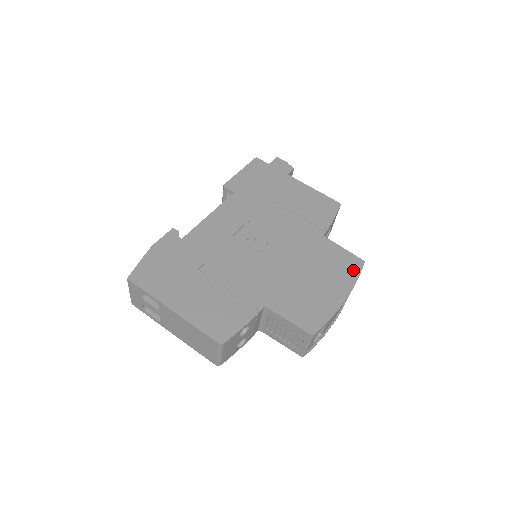
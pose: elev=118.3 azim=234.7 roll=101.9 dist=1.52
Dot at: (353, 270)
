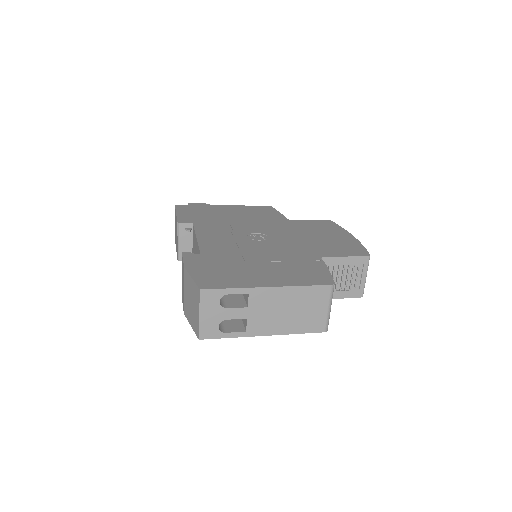
Dot at: (332, 225)
